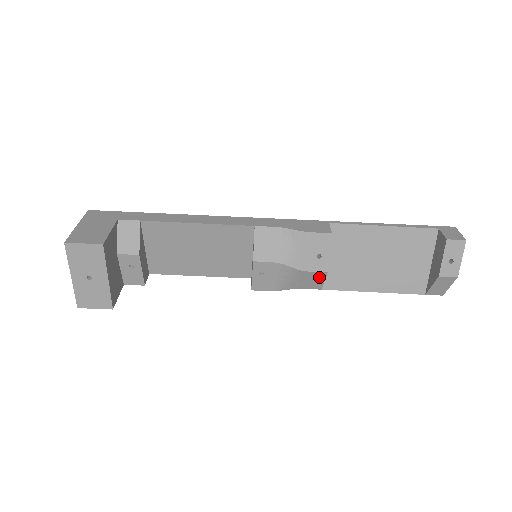
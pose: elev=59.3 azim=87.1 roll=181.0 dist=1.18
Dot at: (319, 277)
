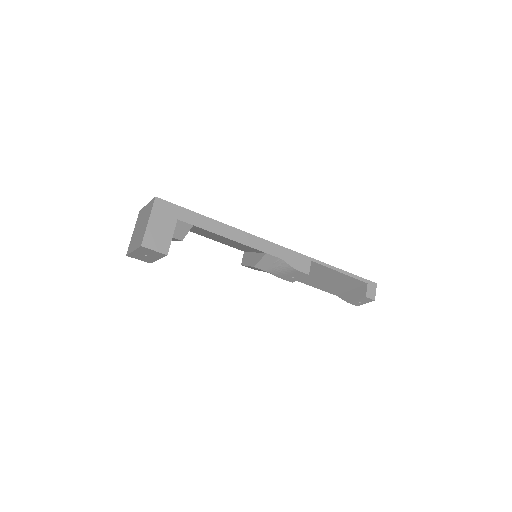
Dot at: occluded
